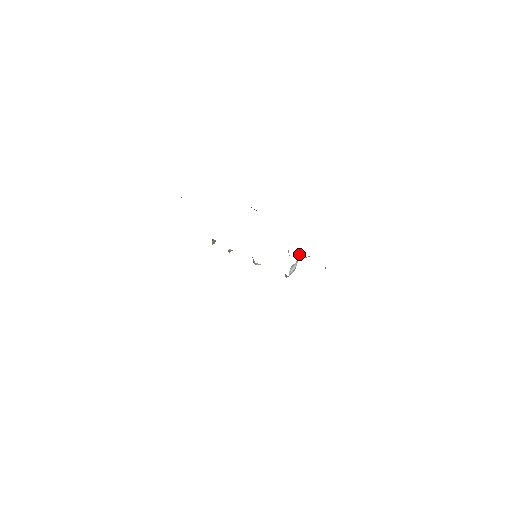
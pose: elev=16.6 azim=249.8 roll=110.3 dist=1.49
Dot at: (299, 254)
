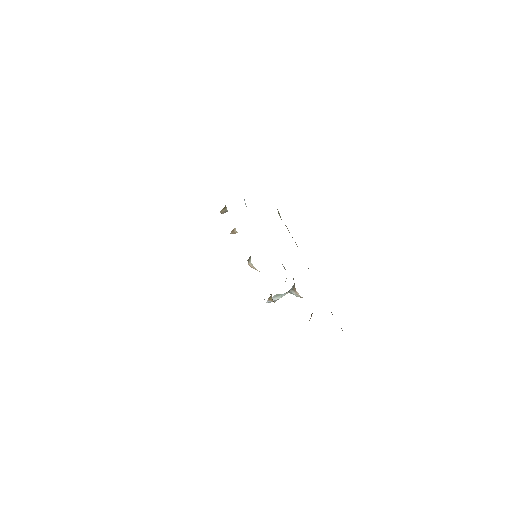
Dot at: occluded
